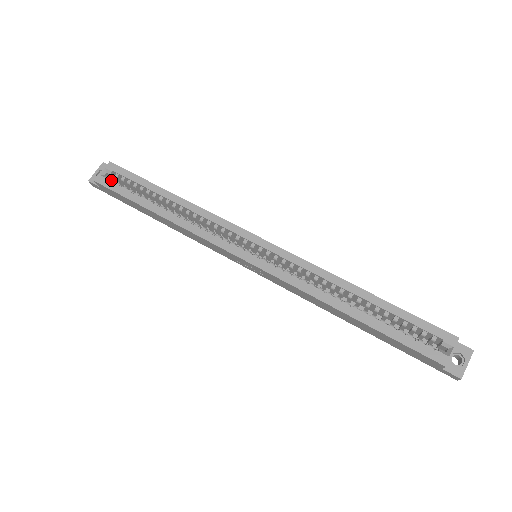
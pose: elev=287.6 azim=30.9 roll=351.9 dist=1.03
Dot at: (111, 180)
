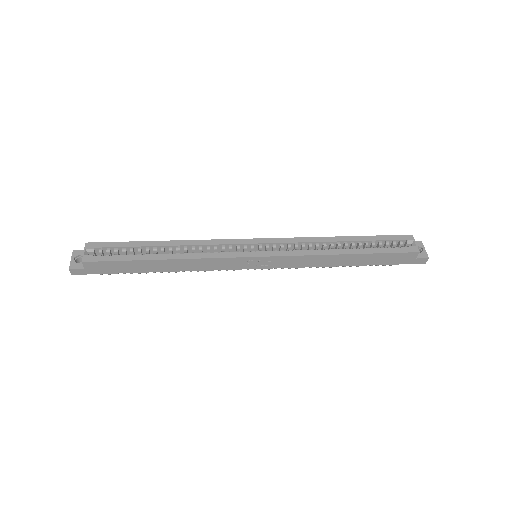
Dot at: (98, 255)
